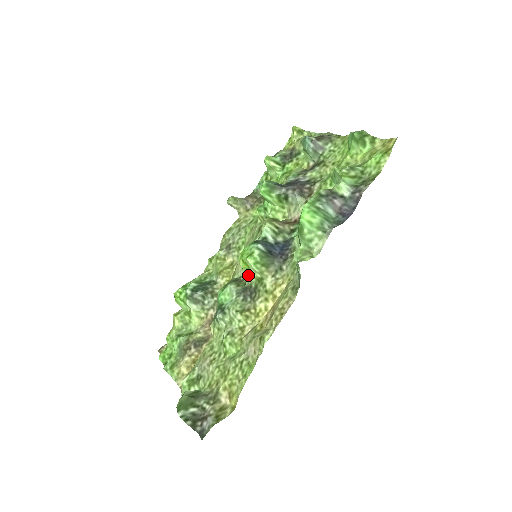
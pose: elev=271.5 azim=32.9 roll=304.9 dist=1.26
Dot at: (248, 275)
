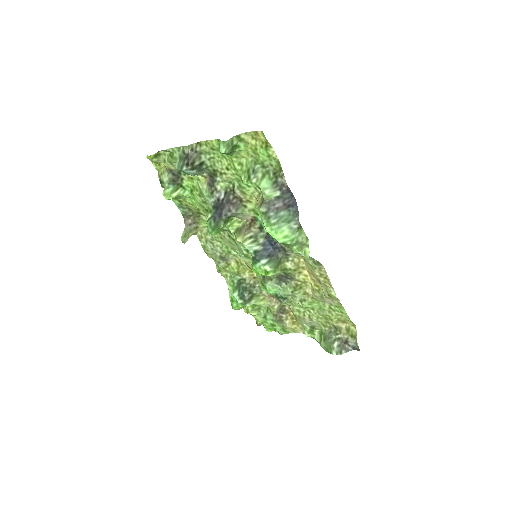
Dot at: occluded
